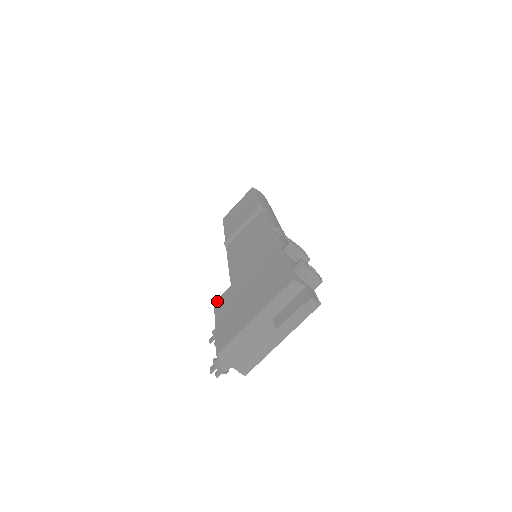
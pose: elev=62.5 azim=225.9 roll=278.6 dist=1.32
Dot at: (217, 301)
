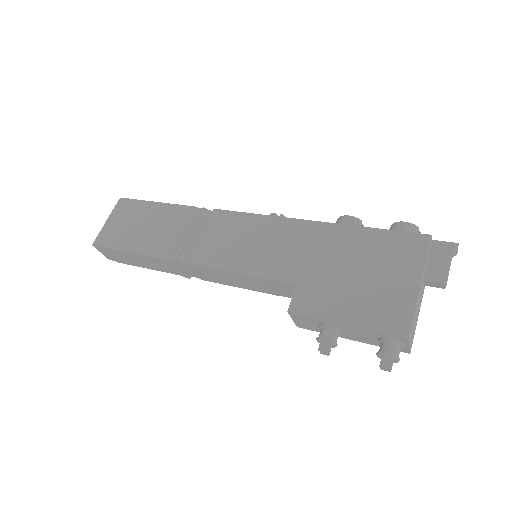
Dot at: (295, 307)
